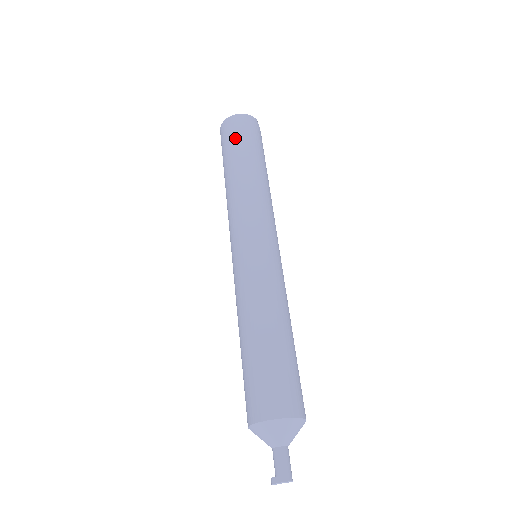
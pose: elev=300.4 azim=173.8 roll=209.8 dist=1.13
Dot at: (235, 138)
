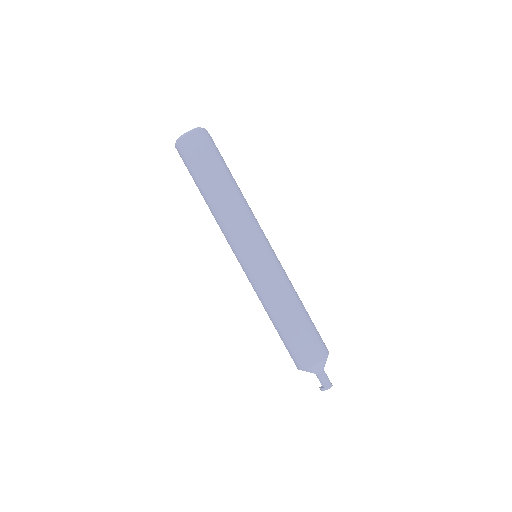
Dot at: (199, 161)
